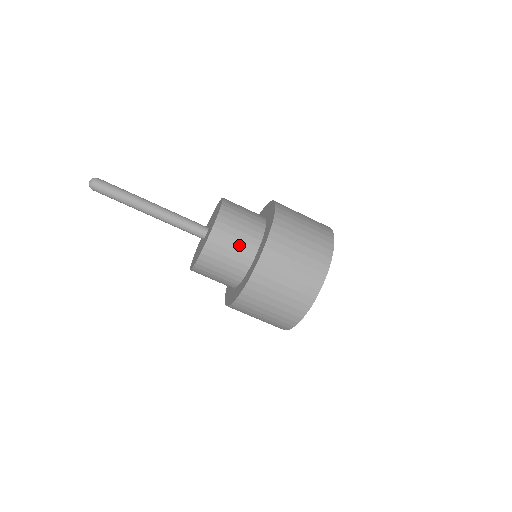
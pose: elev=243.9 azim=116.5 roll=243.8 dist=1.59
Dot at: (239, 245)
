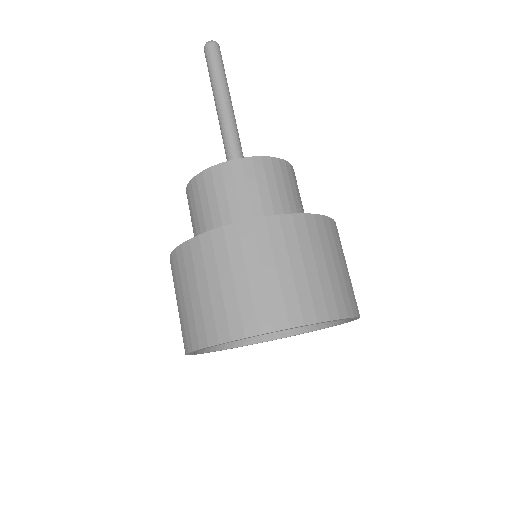
Dot at: (230, 205)
